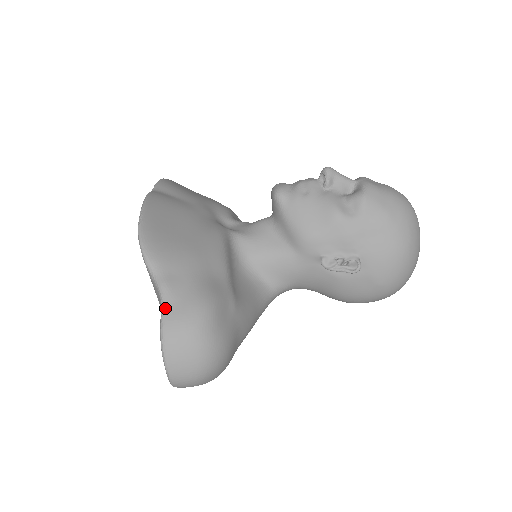
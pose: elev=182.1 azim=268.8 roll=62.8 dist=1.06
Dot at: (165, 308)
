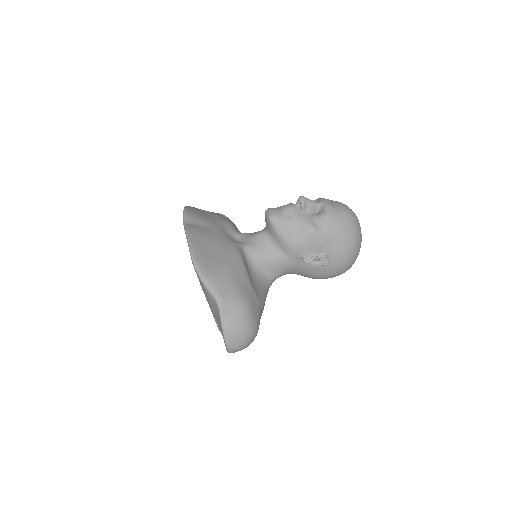
Dot at: (222, 310)
